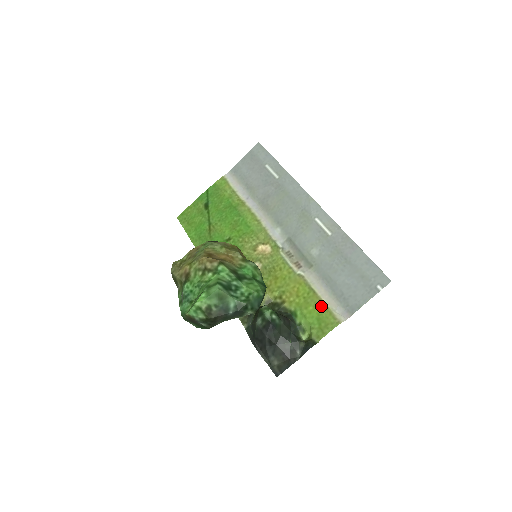
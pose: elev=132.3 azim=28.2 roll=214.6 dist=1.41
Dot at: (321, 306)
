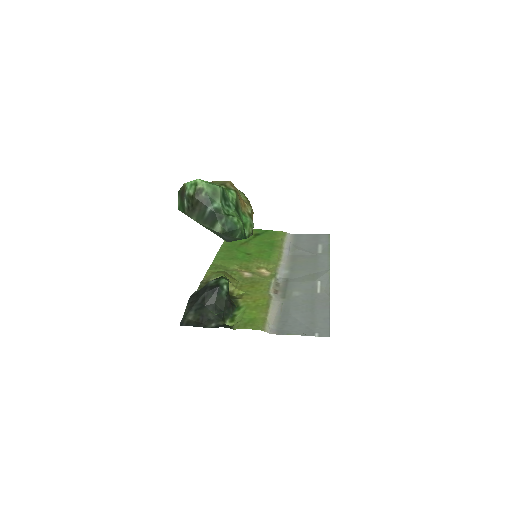
Dot at: (263, 315)
